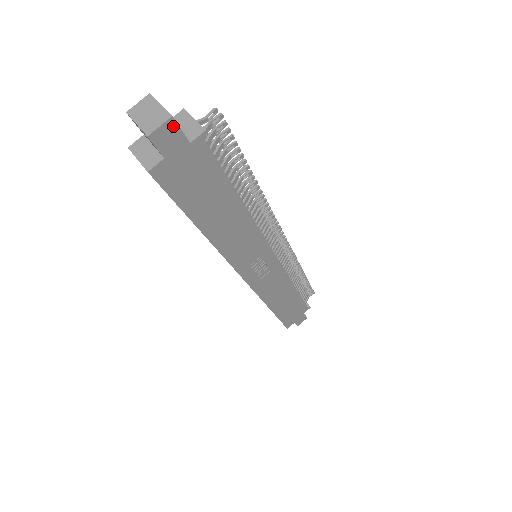
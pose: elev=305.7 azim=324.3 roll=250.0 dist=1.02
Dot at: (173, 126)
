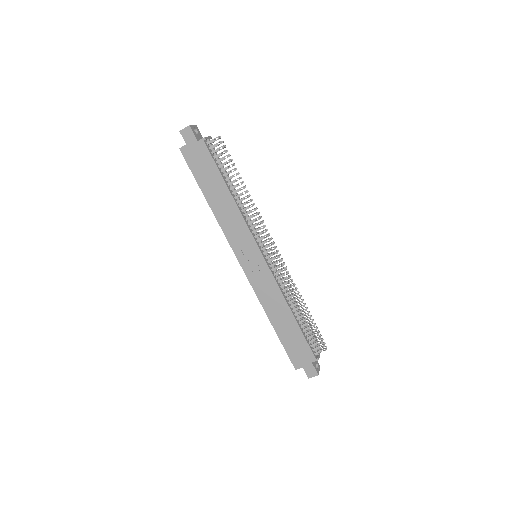
Dot at: (190, 130)
